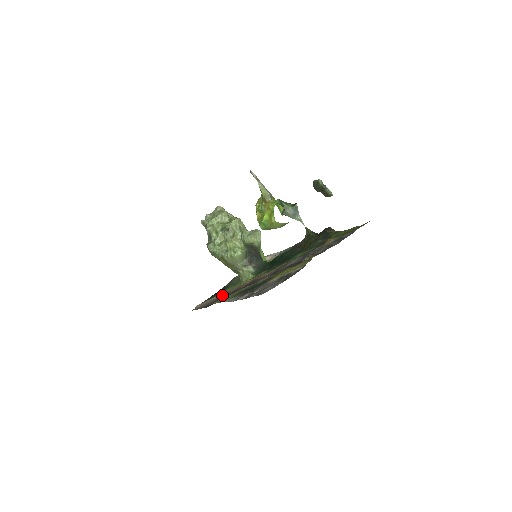
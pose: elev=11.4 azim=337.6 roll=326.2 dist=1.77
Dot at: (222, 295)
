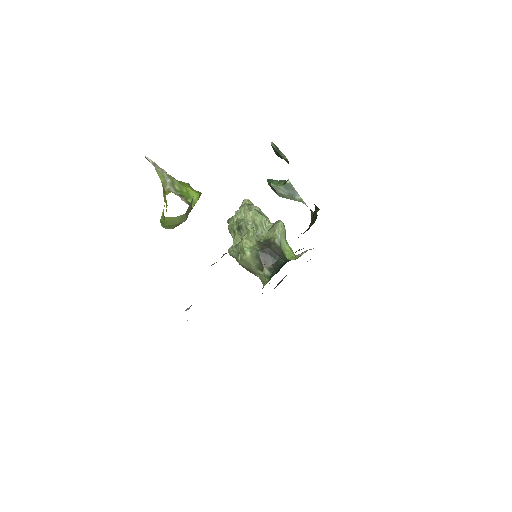
Dot at: occluded
